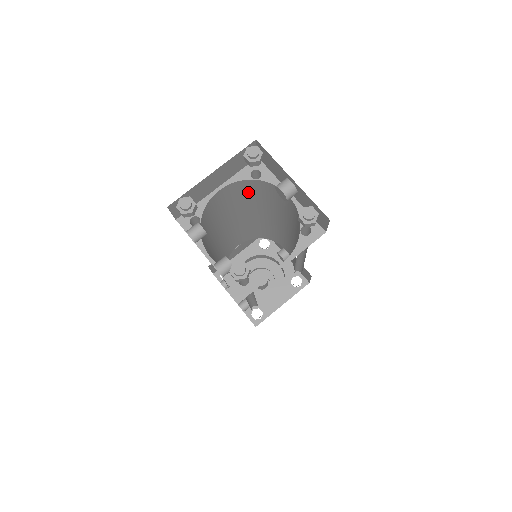
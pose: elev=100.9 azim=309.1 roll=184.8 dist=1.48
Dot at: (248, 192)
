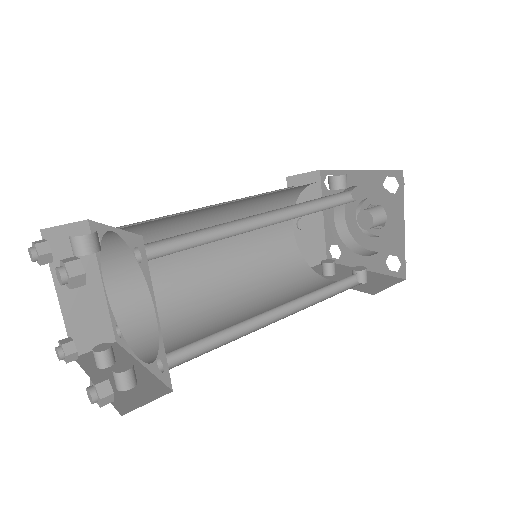
Dot at: occluded
